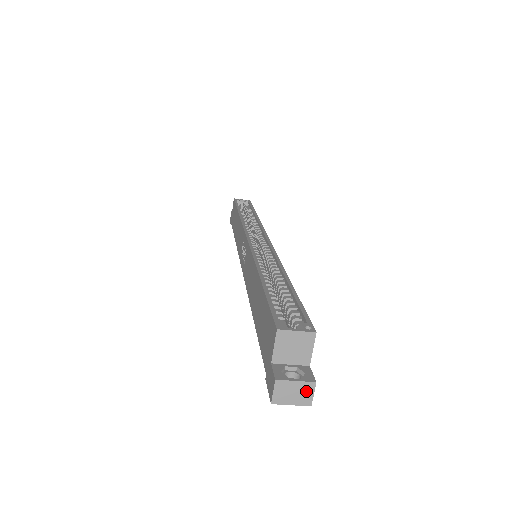
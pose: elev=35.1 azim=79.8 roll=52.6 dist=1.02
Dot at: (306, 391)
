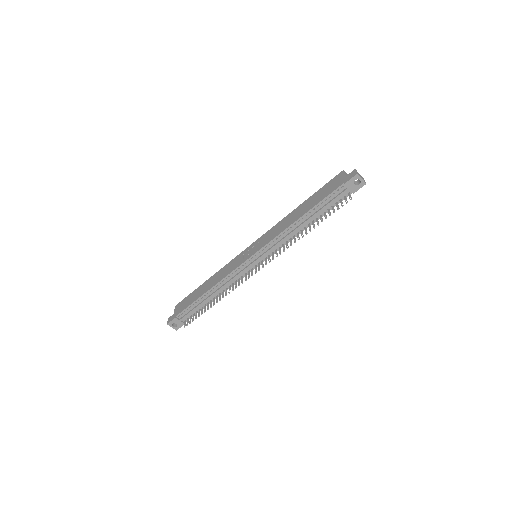
Dot at: (363, 179)
